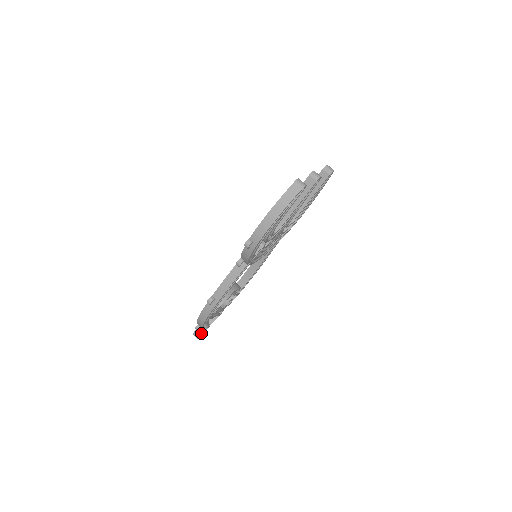
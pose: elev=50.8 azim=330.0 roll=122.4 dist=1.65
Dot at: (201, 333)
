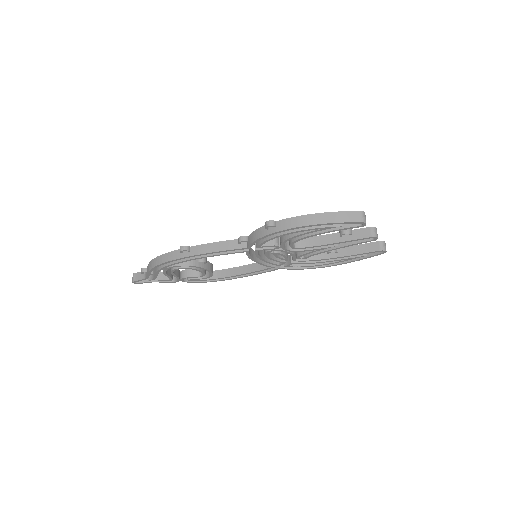
Dot at: (141, 279)
